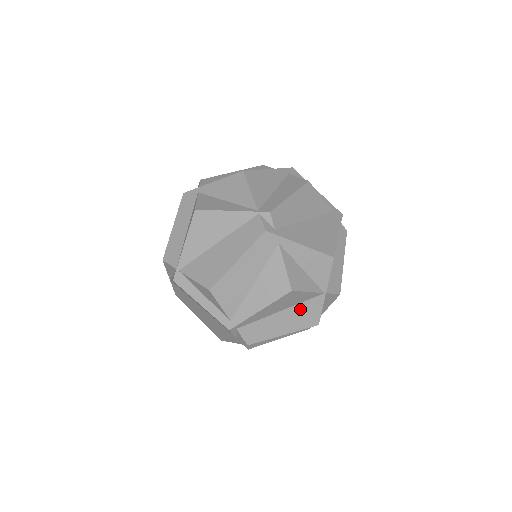
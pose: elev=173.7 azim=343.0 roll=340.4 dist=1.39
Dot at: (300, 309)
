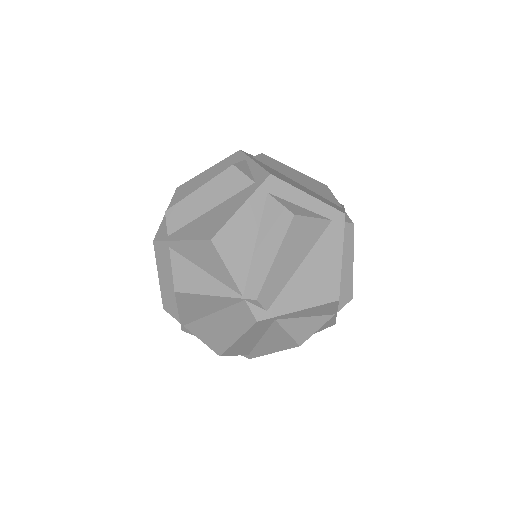
Dot at: occluded
